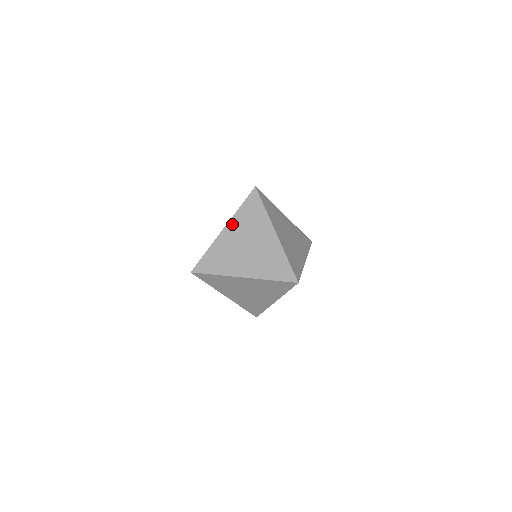
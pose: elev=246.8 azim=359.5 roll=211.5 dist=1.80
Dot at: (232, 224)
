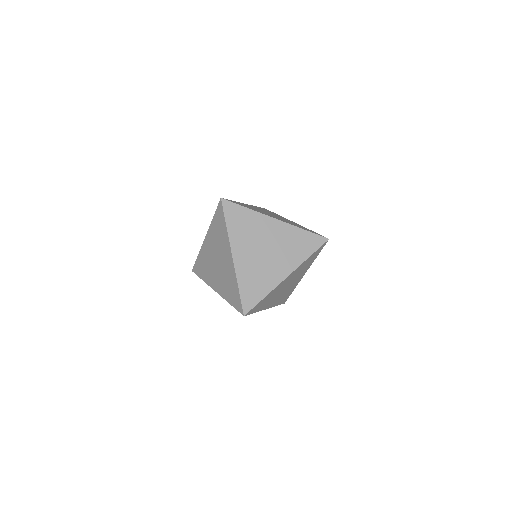
Dot at: (235, 245)
